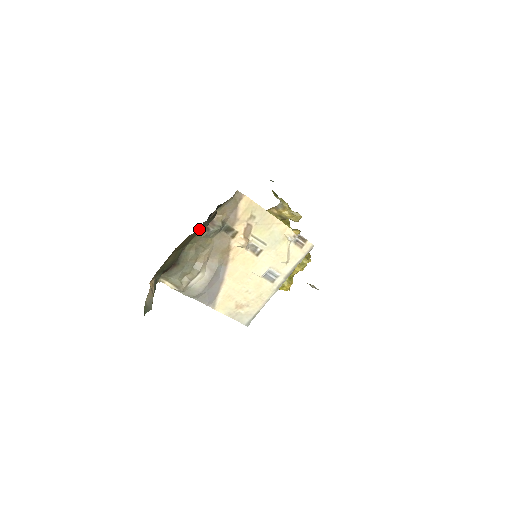
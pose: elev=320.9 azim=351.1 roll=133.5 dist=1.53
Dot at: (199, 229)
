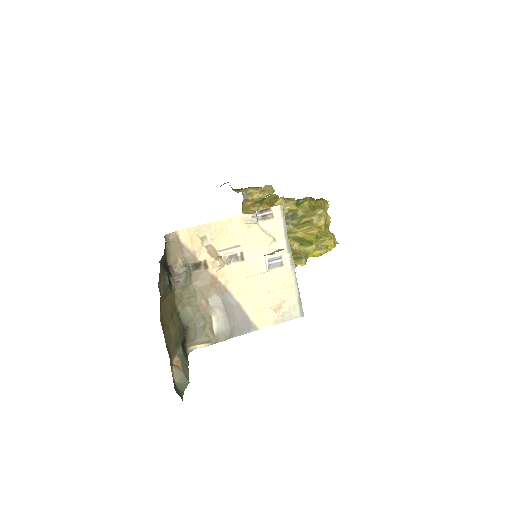
Dot at: (163, 292)
